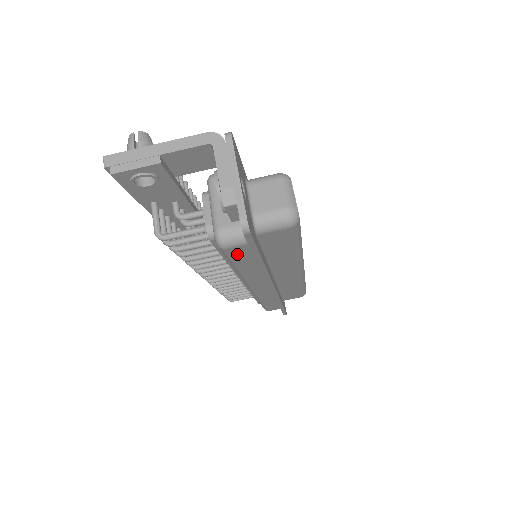
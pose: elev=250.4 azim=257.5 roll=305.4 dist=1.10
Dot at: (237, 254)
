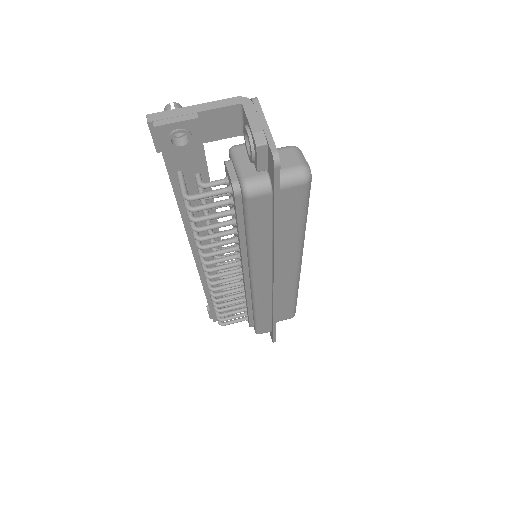
Dot at: (258, 210)
